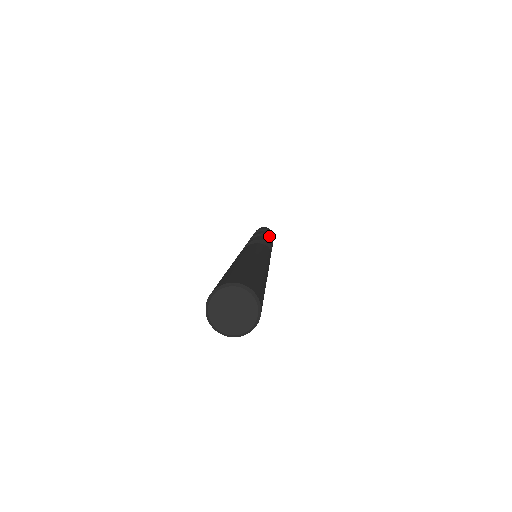
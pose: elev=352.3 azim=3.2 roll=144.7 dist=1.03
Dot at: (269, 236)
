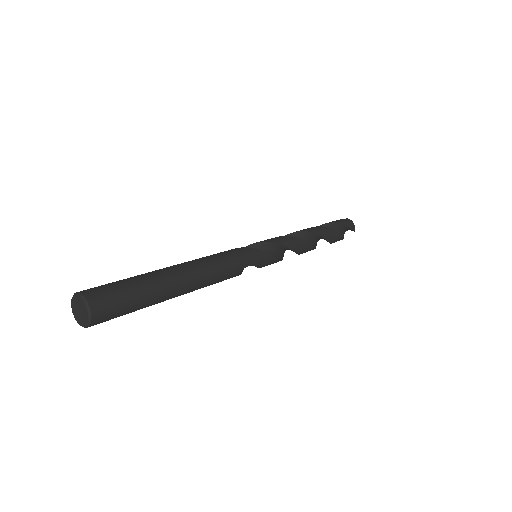
Dot at: (319, 235)
